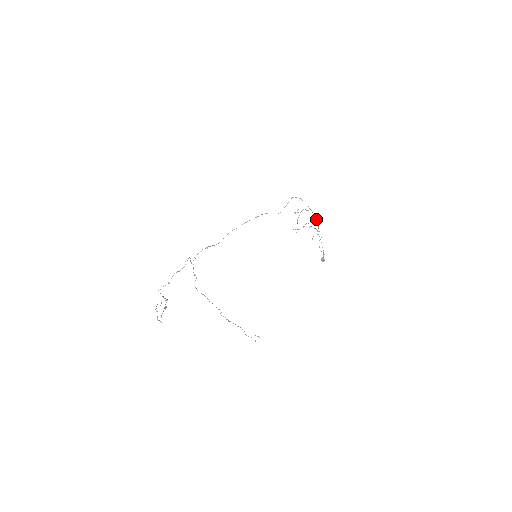
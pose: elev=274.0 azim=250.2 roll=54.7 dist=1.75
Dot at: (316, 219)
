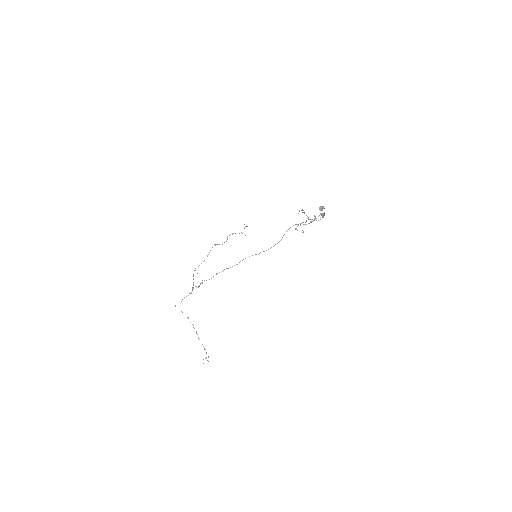
Dot at: occluded
